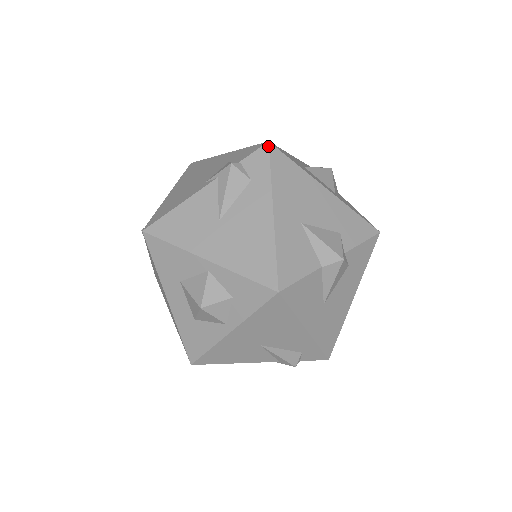
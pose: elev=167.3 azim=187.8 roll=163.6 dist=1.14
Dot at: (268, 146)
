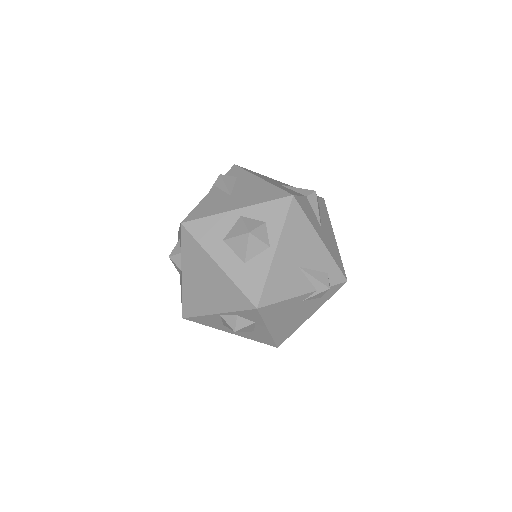
Dot at: (236, 165)
